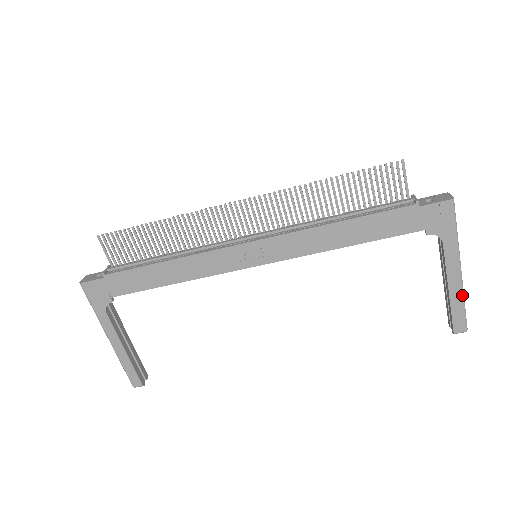
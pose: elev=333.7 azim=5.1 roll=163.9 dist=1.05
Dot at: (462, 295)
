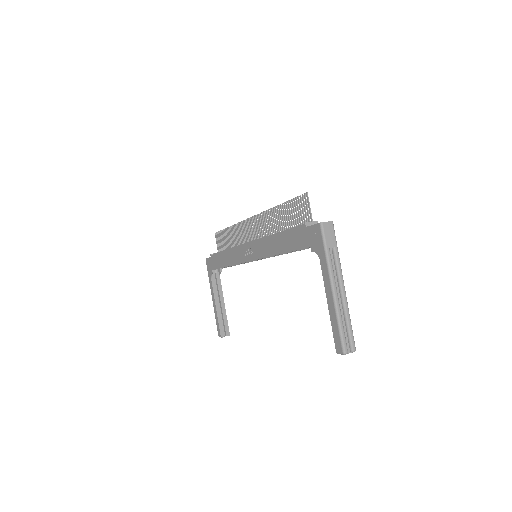
Dot at: (336, 313)
